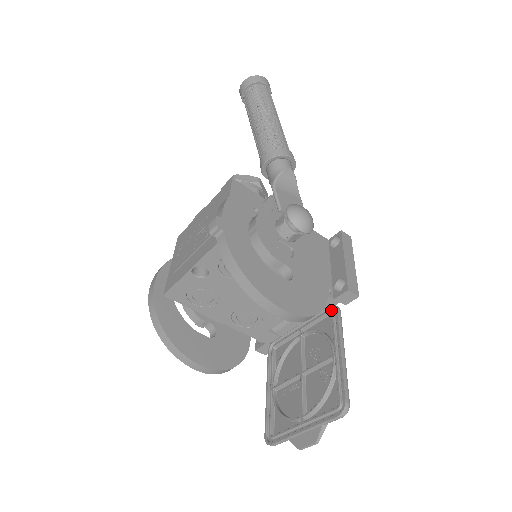
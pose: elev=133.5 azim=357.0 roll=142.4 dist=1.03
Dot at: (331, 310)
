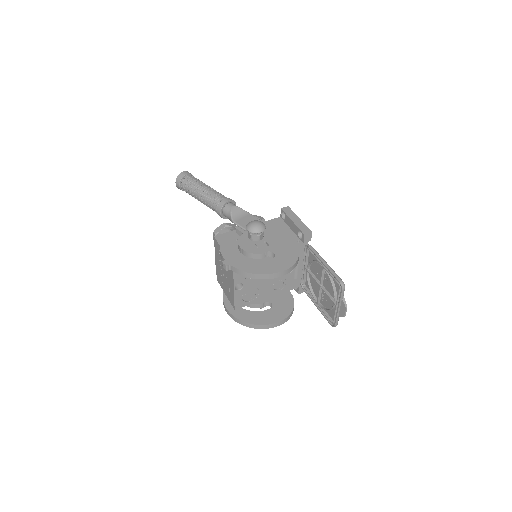
Dot at: (307, 249)
